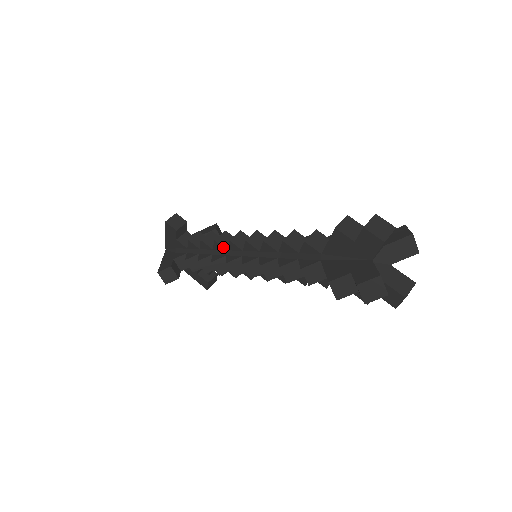
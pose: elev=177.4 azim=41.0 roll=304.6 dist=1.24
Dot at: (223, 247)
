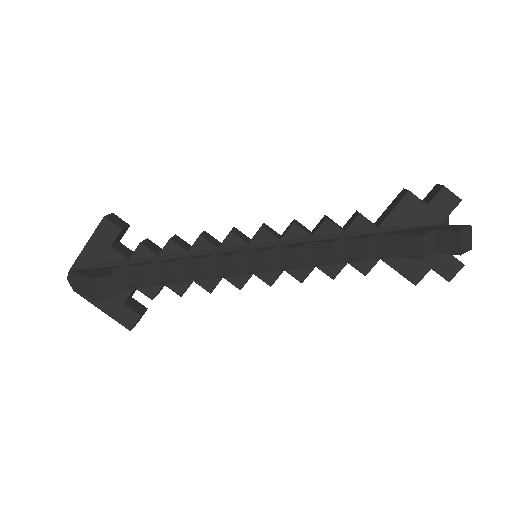
Dot at: (212, 244)
